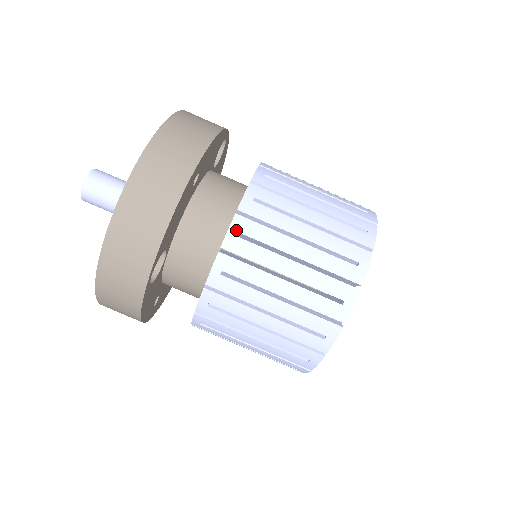
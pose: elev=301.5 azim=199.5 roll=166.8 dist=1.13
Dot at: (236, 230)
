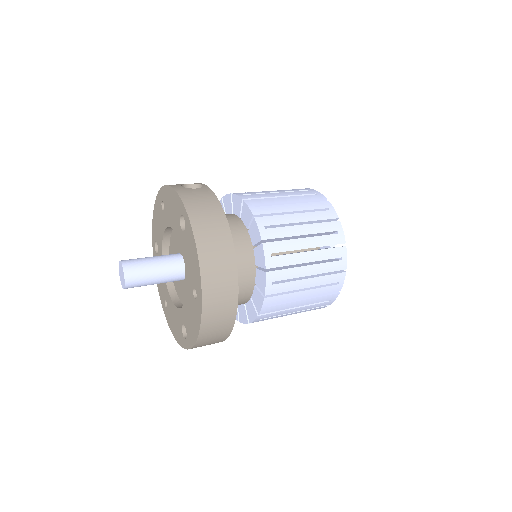
Dot at: (267, 305)
